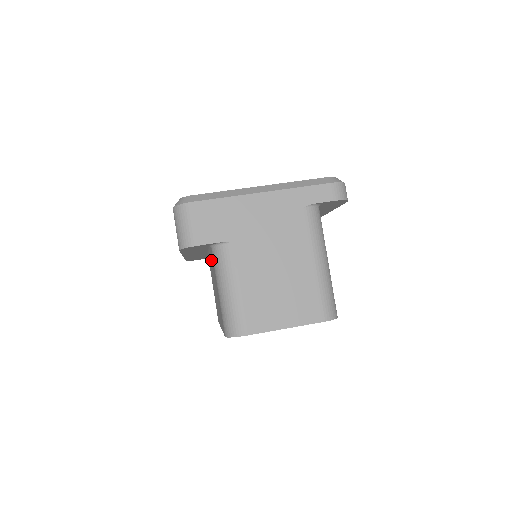
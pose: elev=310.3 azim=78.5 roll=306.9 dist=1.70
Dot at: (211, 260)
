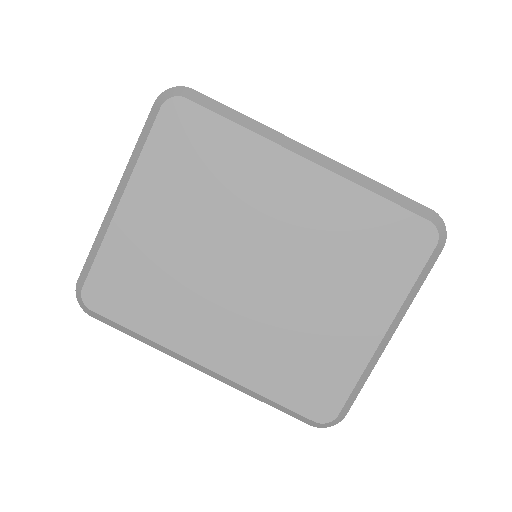
Dot at: occluded
